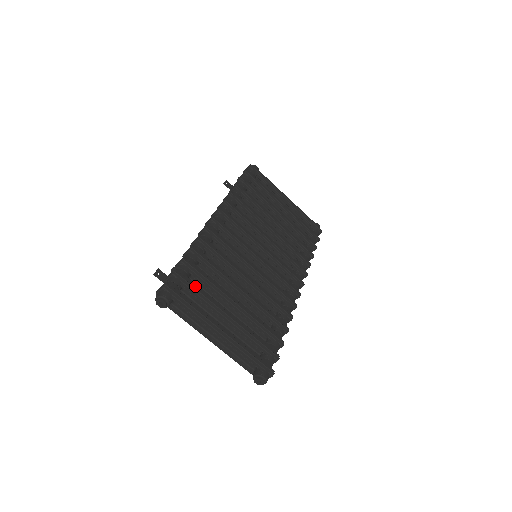
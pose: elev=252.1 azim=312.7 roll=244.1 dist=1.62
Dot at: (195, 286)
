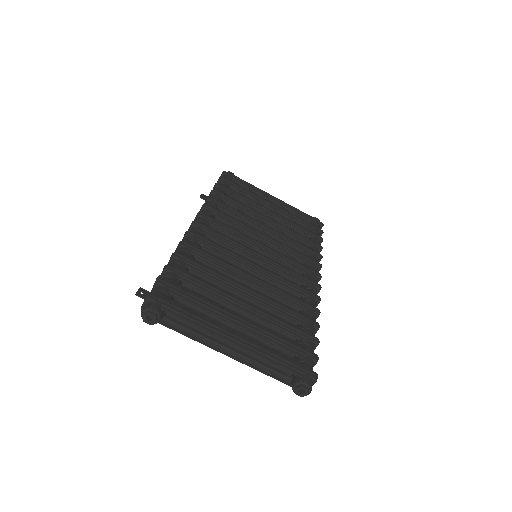
Dot at: (189, 292)
